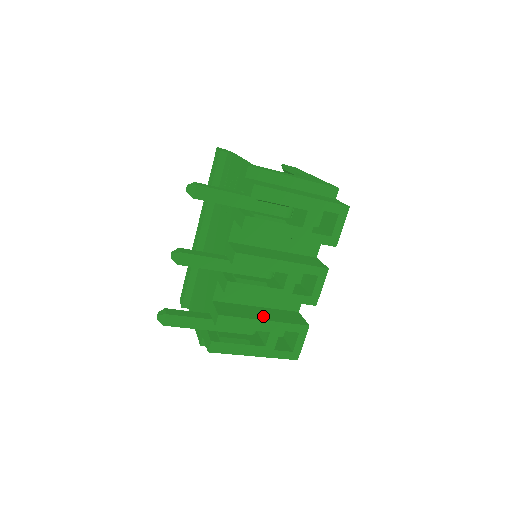
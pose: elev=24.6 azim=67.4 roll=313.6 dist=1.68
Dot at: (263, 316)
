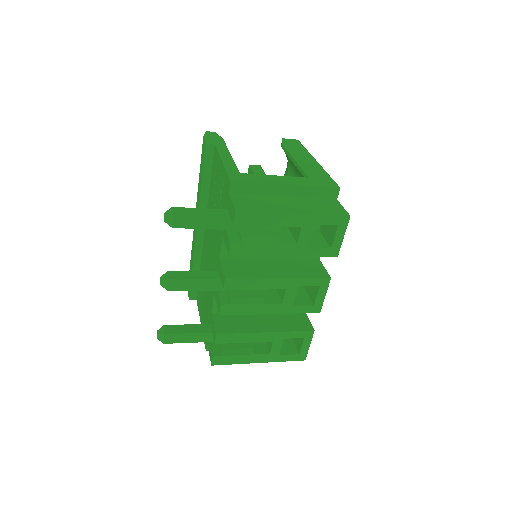
Dot at: (265, 326)
